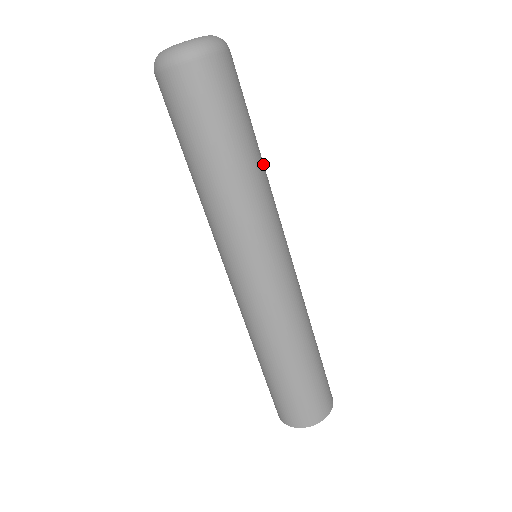
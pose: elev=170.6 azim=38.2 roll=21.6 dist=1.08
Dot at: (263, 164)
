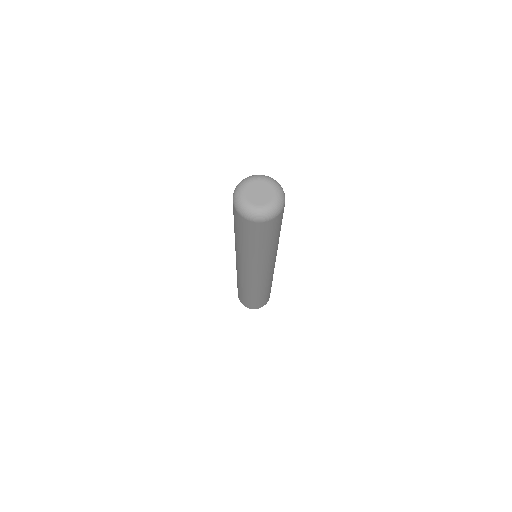
Dot at: occluded
